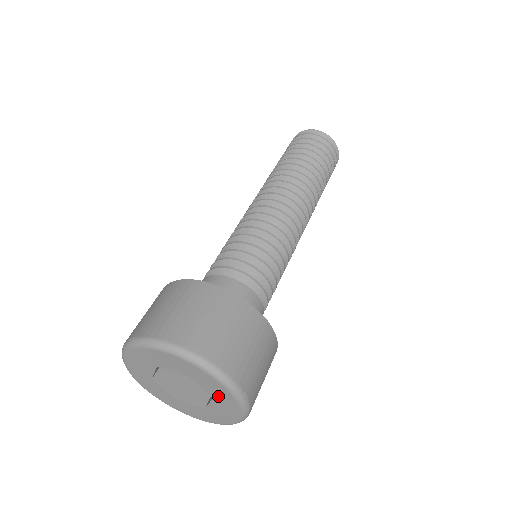
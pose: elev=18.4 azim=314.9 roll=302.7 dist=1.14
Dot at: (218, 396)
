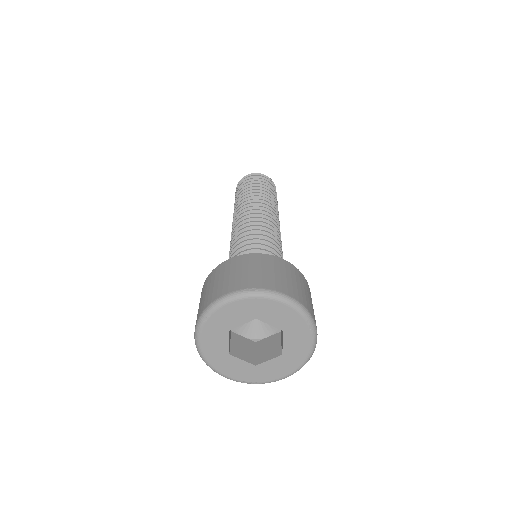
Dot at: (292, 352)
